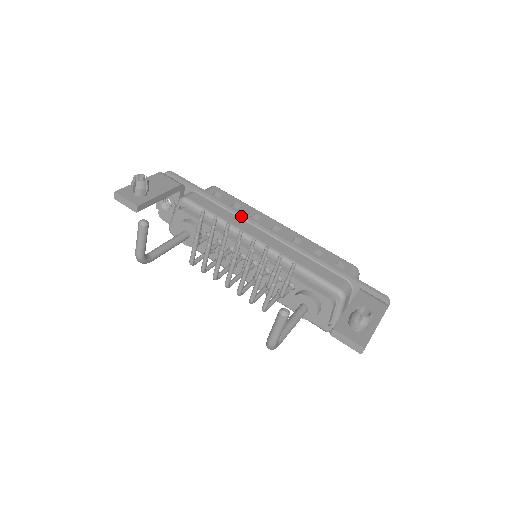
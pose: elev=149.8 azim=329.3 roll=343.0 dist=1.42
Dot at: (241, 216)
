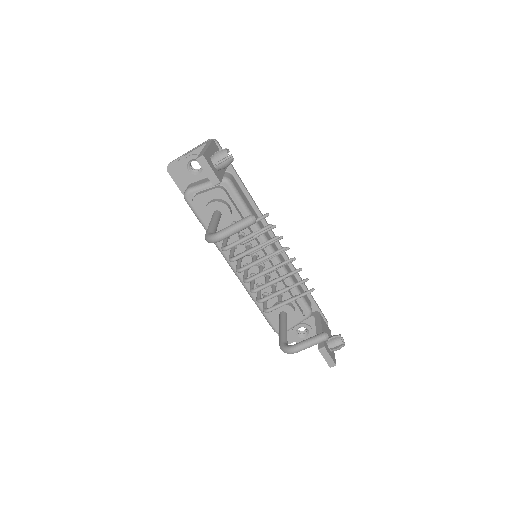
Dot at: occluded
